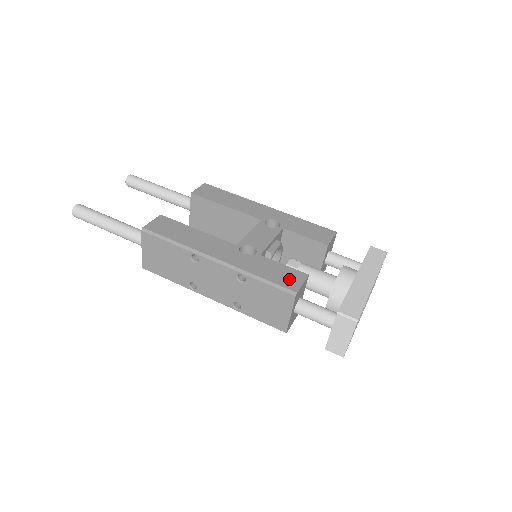
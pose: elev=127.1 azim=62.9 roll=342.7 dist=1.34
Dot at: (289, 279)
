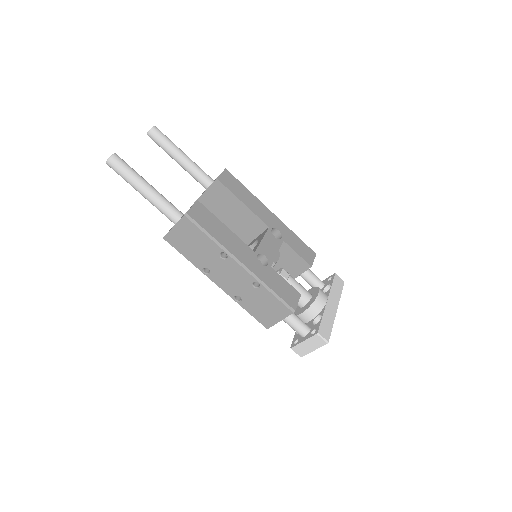
Dot at: (290, 296)
